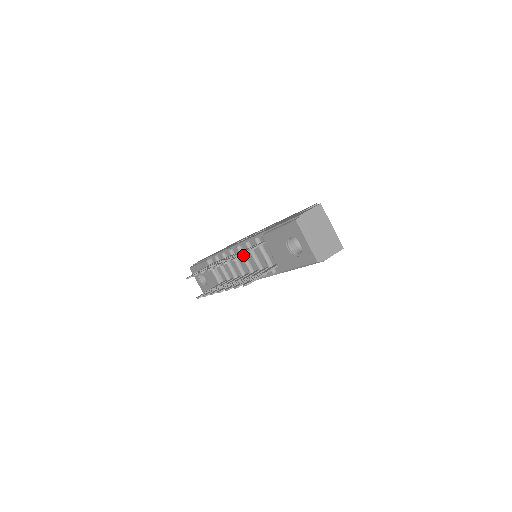
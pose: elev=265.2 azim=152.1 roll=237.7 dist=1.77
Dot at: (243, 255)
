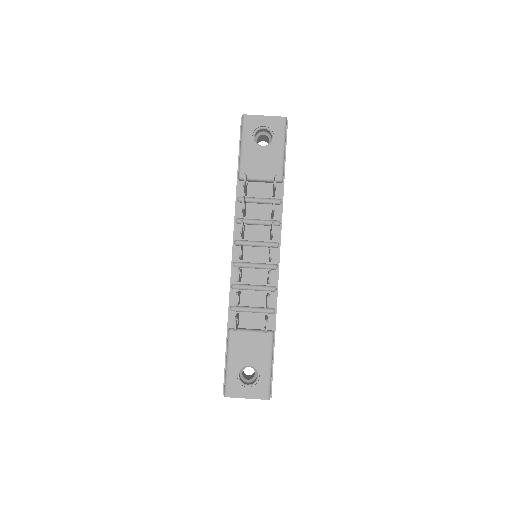
Dot at: (247, 241)
